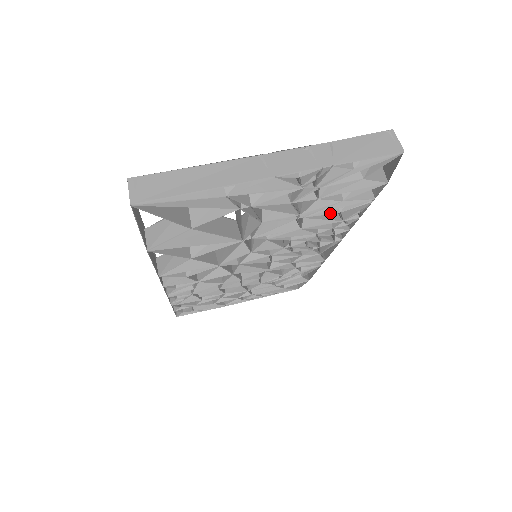
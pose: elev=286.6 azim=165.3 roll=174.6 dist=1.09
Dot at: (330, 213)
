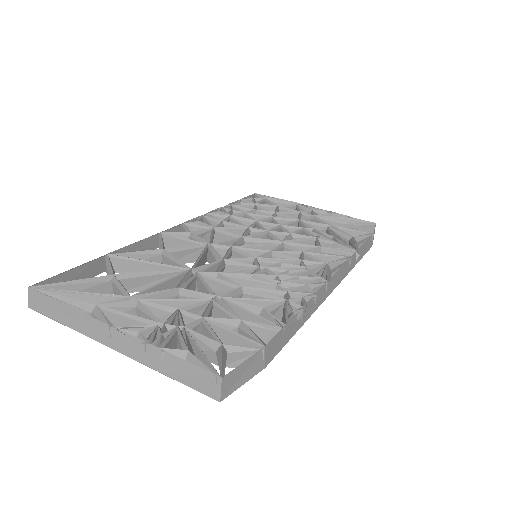
Dot at: occluded
